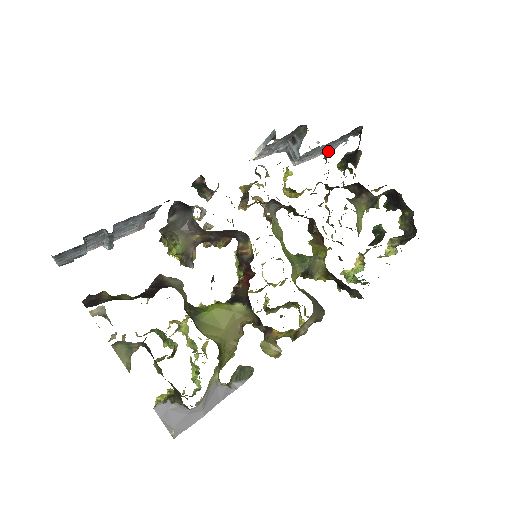
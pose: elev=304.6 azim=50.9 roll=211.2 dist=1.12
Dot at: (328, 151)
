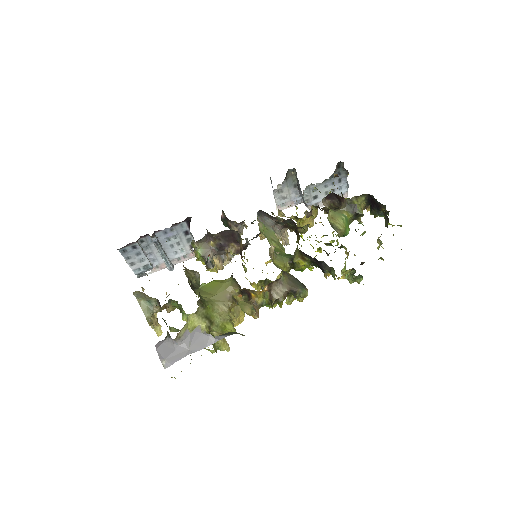
Dot at: occluded
